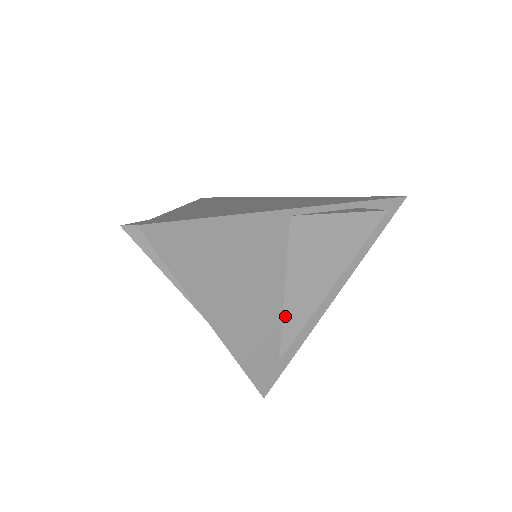
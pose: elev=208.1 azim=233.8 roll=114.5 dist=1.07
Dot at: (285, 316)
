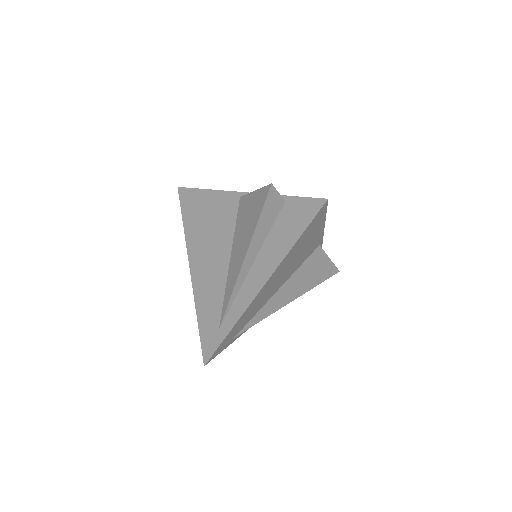
Dot at: (227, 282)
